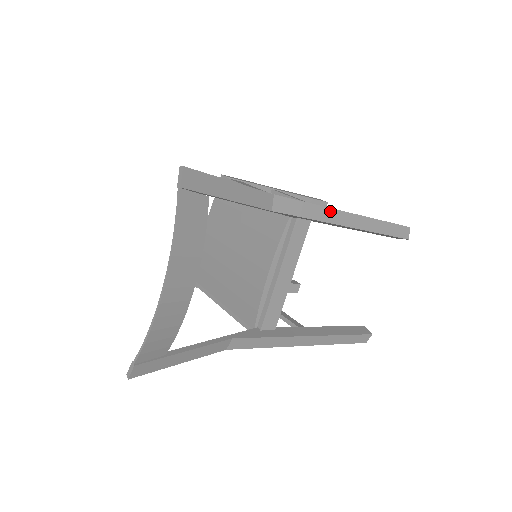
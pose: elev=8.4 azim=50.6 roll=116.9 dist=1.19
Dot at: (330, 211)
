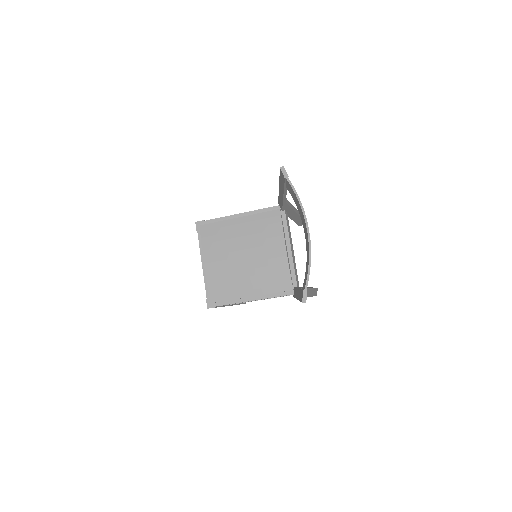
Dot at: (291, 205)
